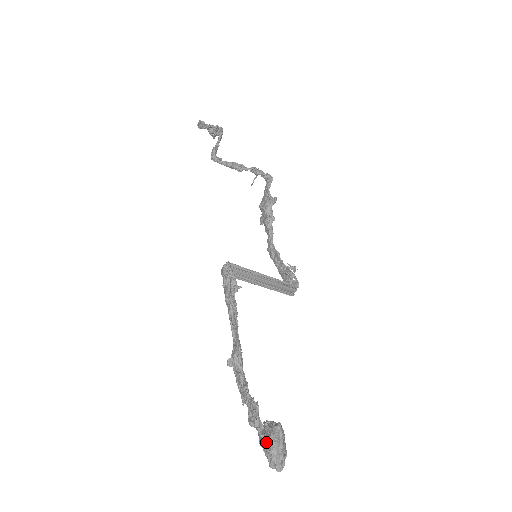
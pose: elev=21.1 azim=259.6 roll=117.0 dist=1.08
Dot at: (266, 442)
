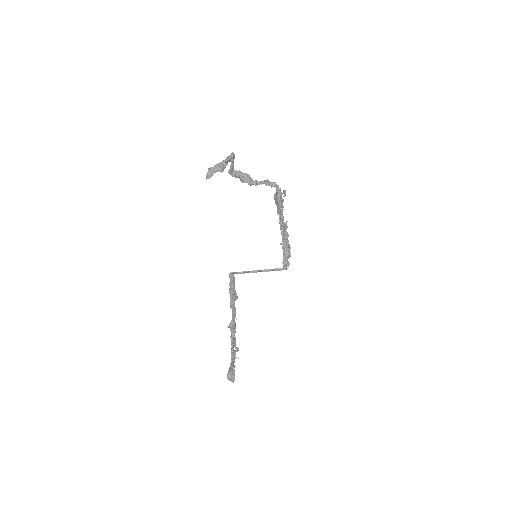
Dot at: (227, 375)
